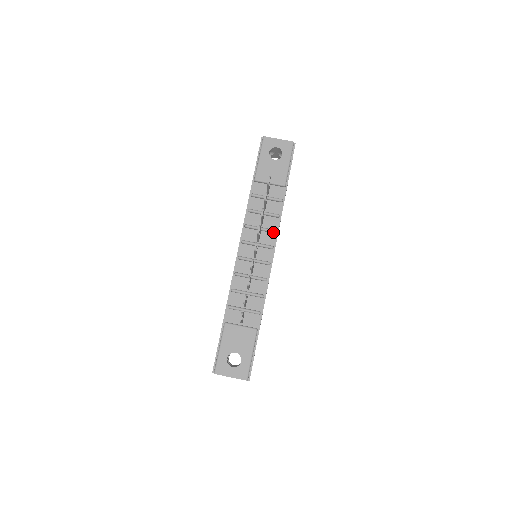
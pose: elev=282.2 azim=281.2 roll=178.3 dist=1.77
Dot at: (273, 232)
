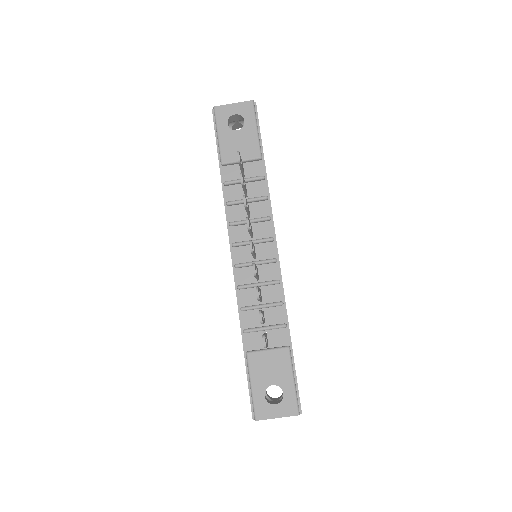
Dot at: (266, 220)
